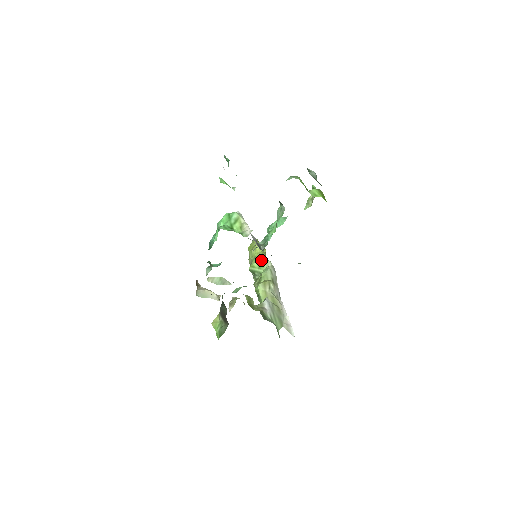
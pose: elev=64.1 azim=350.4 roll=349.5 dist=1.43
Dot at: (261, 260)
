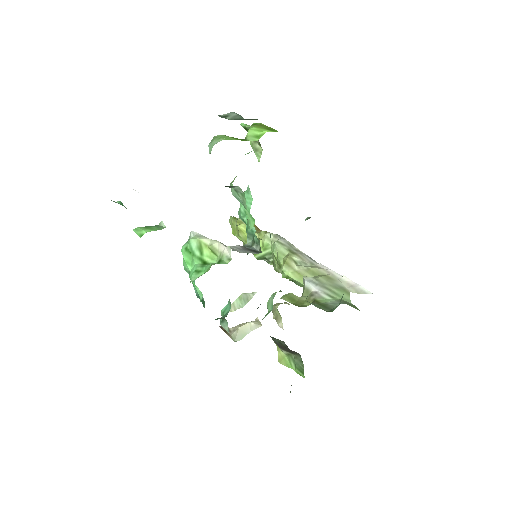
Dot at: occluded
